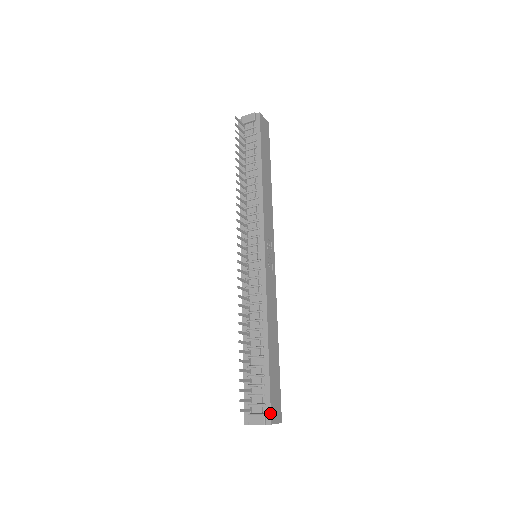
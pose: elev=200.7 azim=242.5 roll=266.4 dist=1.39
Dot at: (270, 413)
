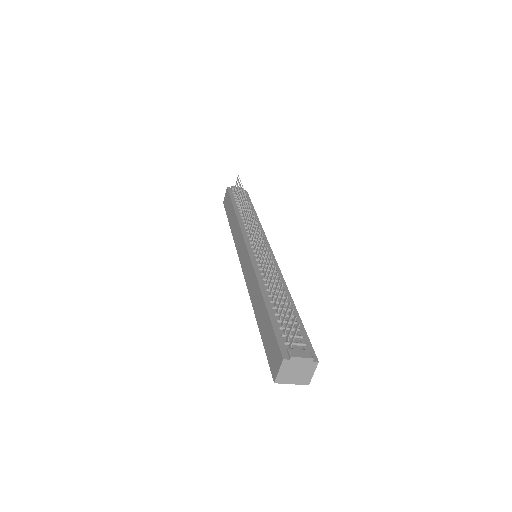
Dot at: (314, 352)
